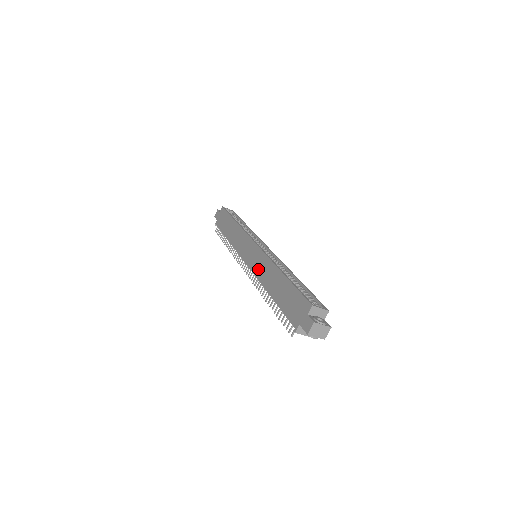
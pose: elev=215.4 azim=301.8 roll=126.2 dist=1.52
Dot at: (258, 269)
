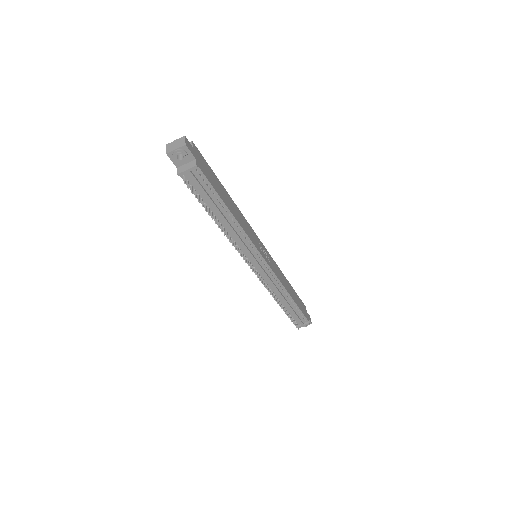
Dot at: occluded
